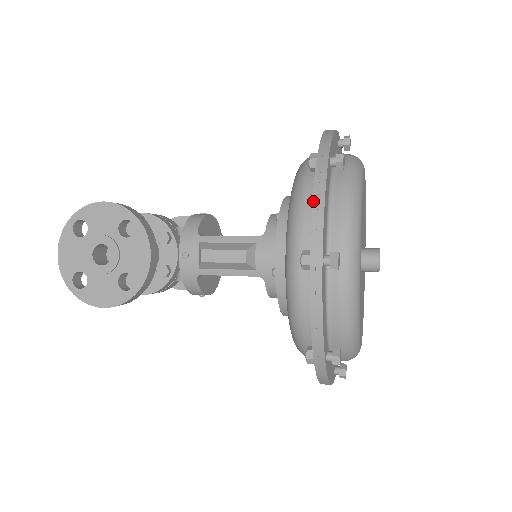
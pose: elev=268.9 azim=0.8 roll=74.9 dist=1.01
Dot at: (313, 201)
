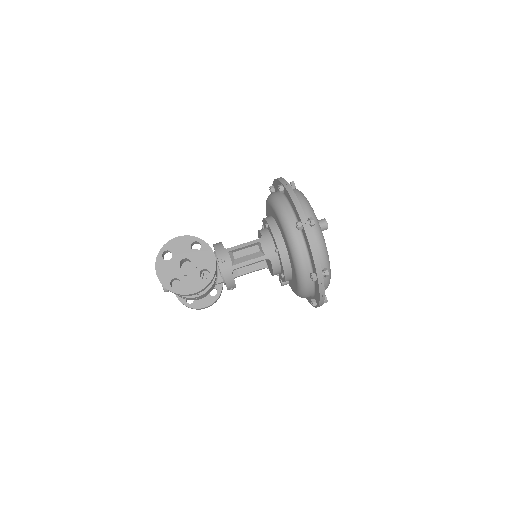
Dot at: (292, 200)
